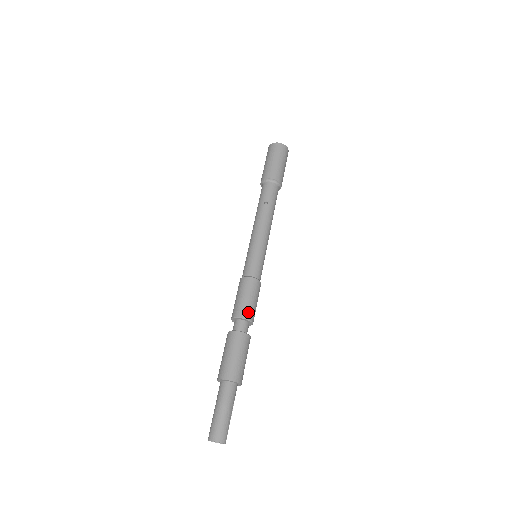
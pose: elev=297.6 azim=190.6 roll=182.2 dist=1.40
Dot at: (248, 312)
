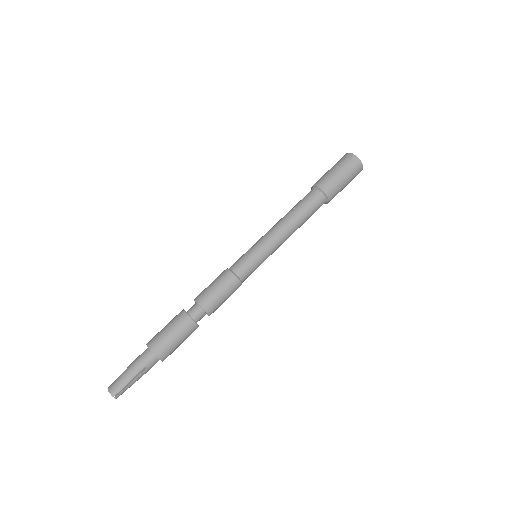
Dot at: (203, 298)
